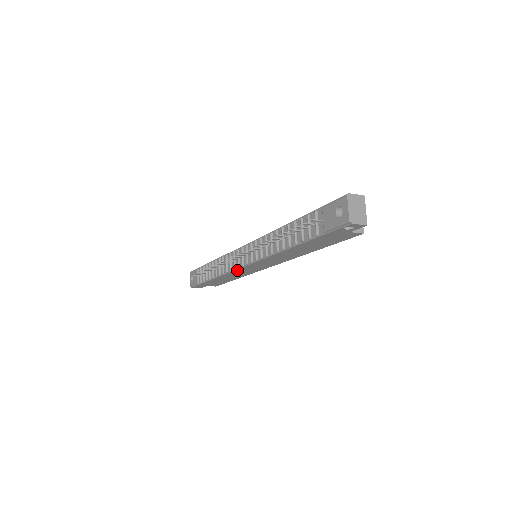
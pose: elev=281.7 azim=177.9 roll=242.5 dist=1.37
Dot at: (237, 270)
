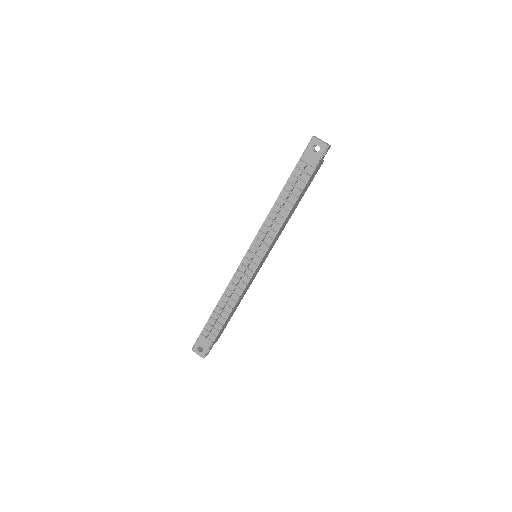
Dot at: (251, 279)
